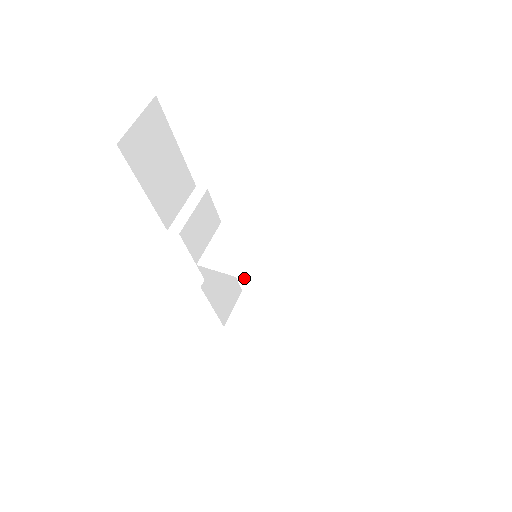
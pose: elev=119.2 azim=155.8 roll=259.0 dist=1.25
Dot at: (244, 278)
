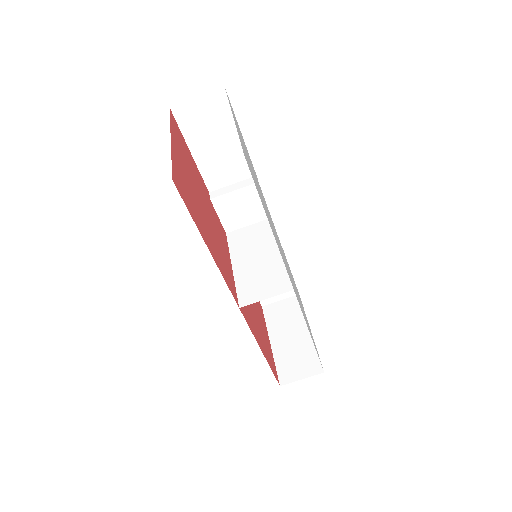
Dot at: (232, 263)
